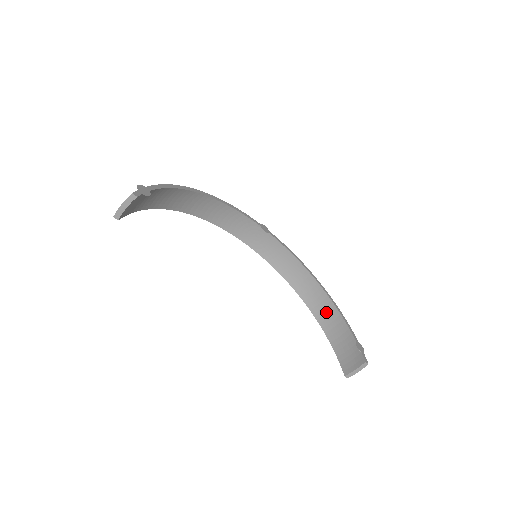
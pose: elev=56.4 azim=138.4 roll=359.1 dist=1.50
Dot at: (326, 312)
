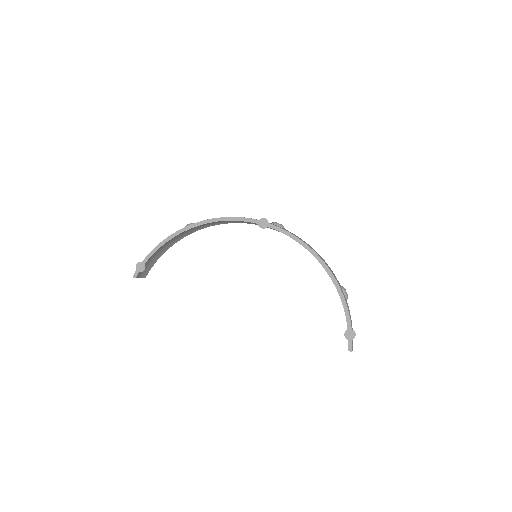
Dot at: occluded
